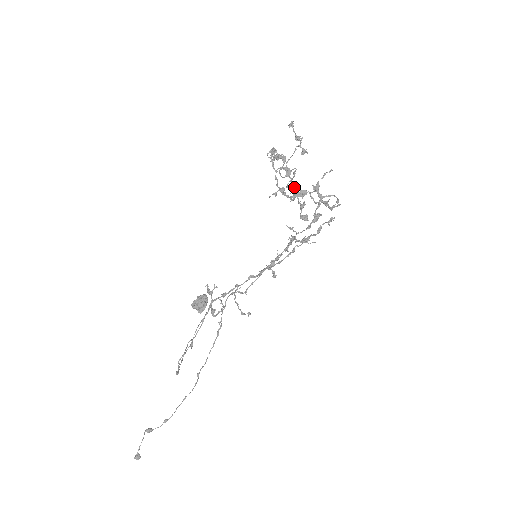
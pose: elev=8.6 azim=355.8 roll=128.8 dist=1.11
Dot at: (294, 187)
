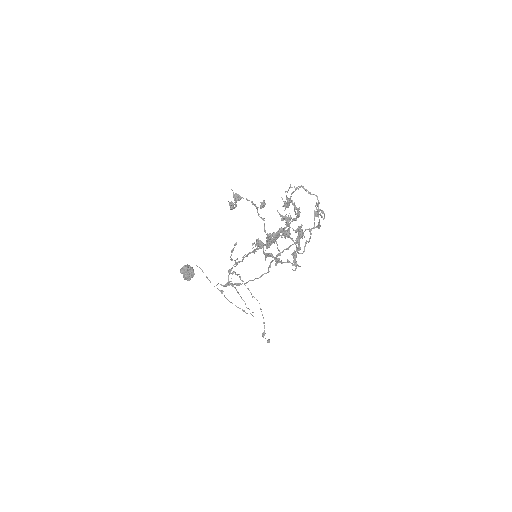
Dot at: (304, 248)
